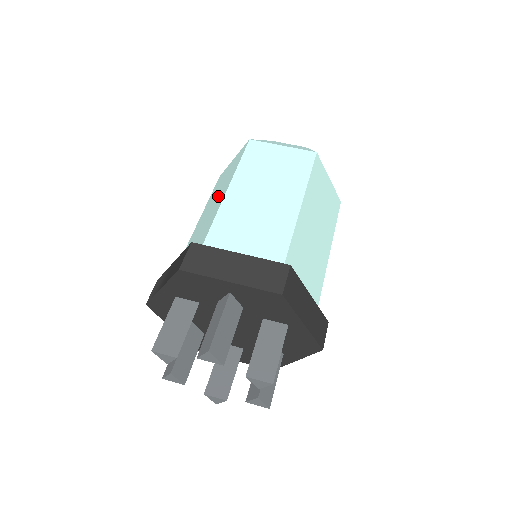
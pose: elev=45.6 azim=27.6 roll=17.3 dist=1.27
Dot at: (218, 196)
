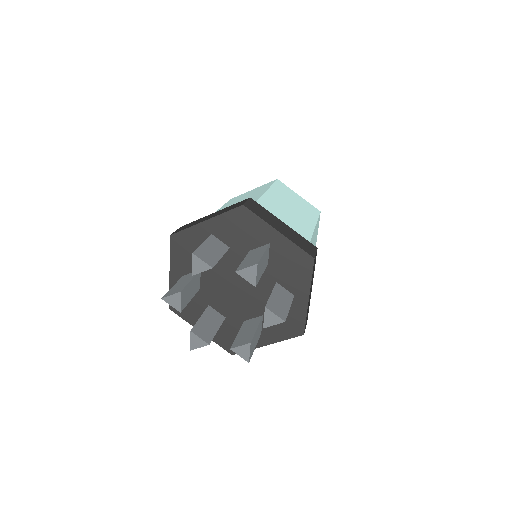
Dot at: occluded
